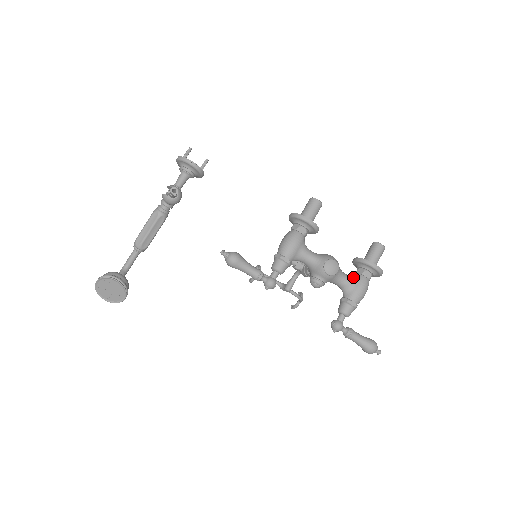
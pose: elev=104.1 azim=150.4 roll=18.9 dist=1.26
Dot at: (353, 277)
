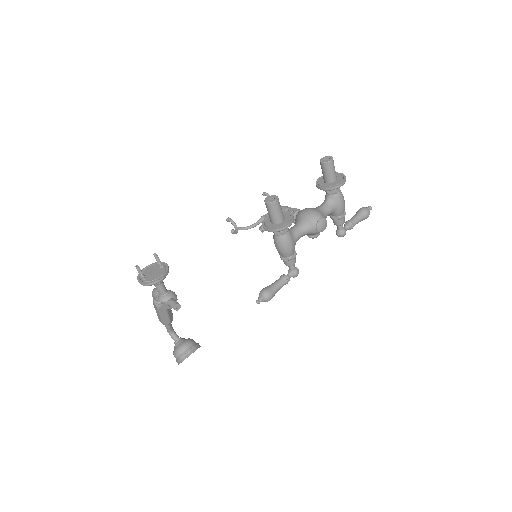
Dot at: (330, 202)
